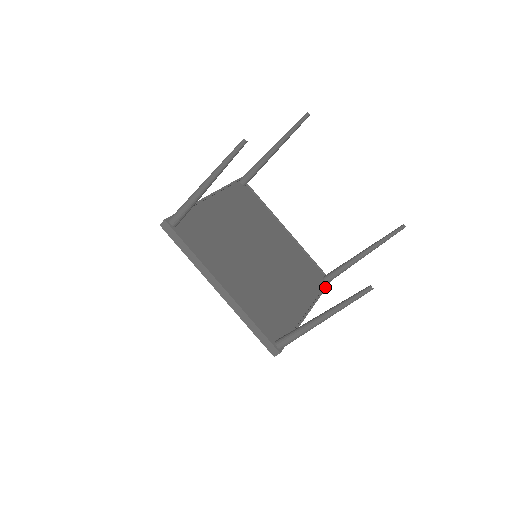
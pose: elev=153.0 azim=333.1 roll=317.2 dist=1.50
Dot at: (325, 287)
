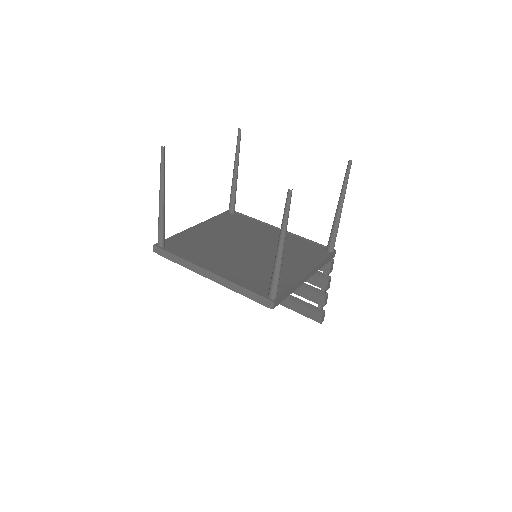
Dot at: (328, 255)
